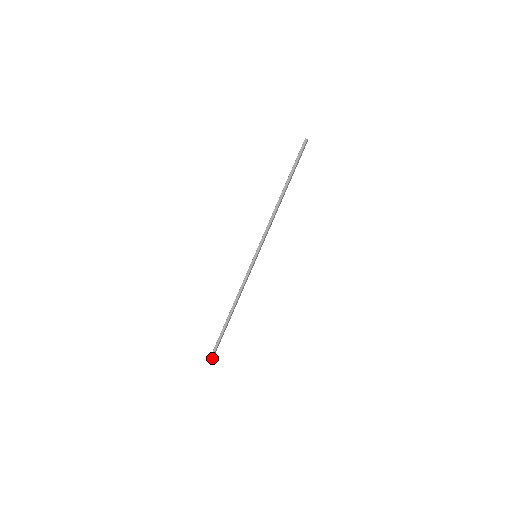
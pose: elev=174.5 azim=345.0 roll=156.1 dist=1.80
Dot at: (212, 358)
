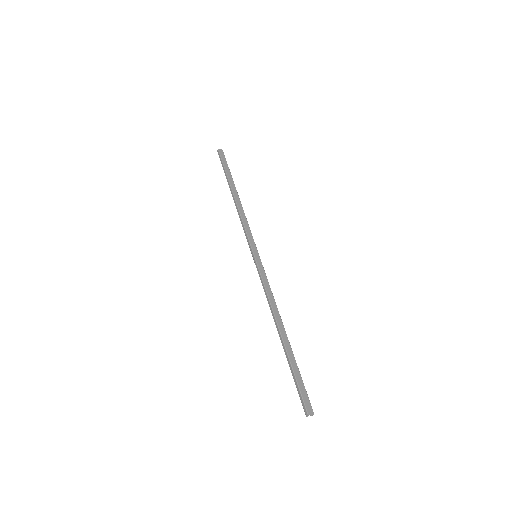
Dot at: (307, 408)
